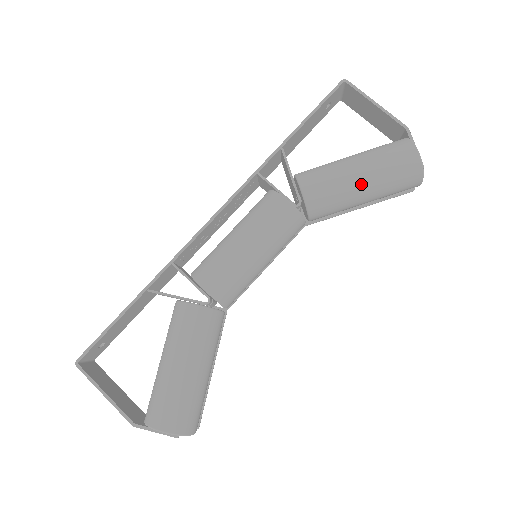
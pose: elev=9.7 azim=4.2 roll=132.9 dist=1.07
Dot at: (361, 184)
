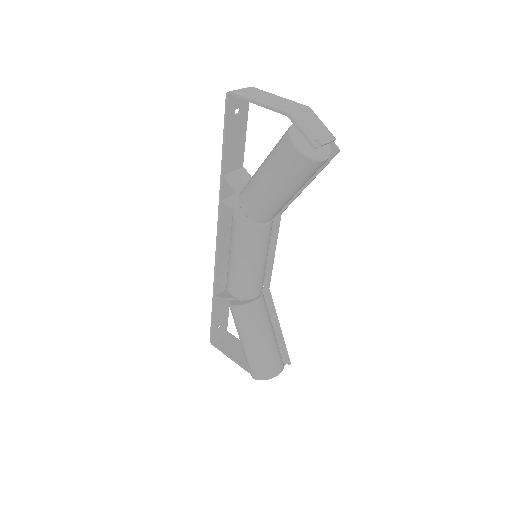
Dot at: (274, 191)
